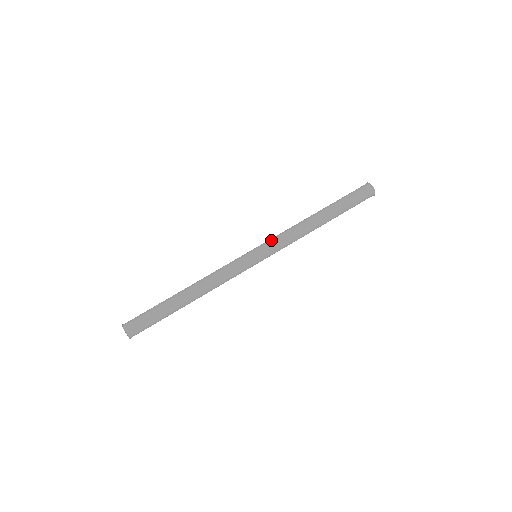
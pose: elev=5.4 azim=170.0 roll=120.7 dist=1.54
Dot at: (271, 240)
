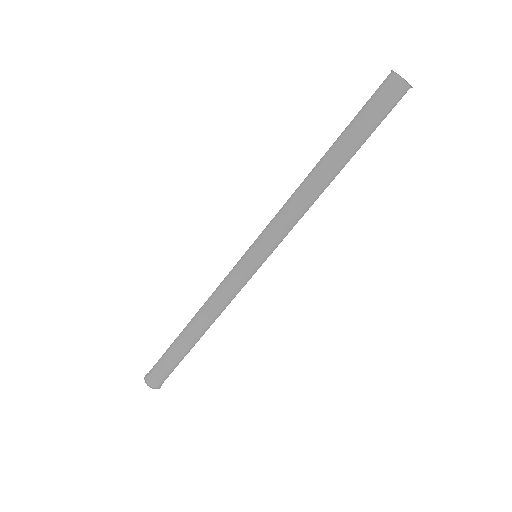
Dot at: (265, 229)
